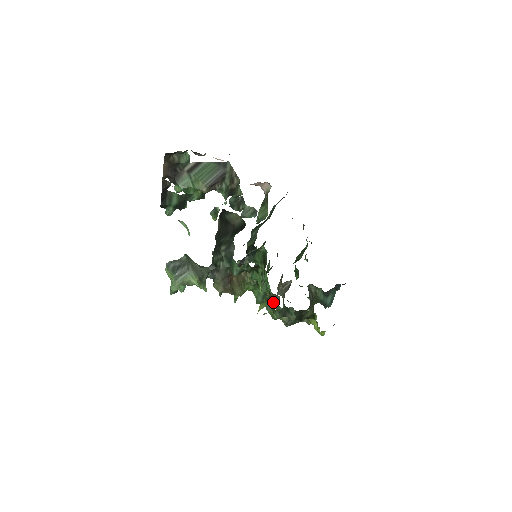
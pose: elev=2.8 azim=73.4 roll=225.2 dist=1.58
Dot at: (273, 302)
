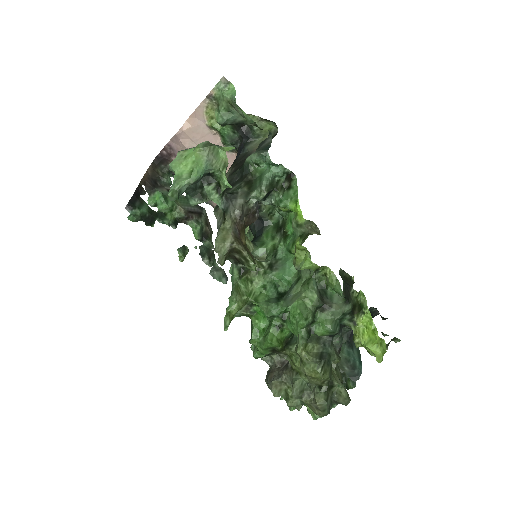
Dot at: (283, 343)
